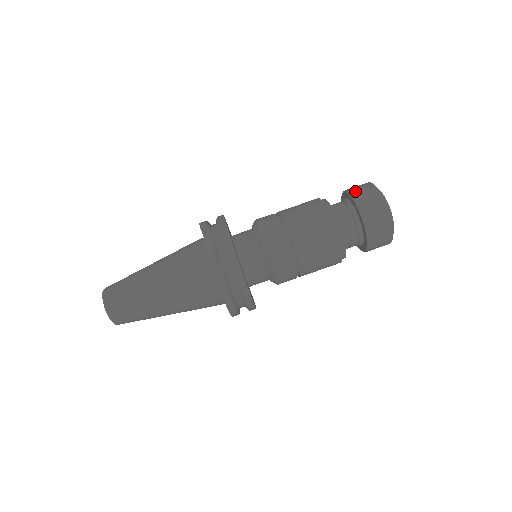
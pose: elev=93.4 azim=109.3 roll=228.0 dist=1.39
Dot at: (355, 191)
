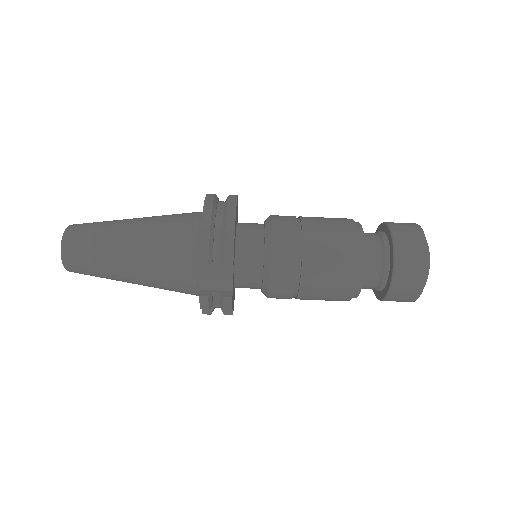
Dot at: (402, 272)
